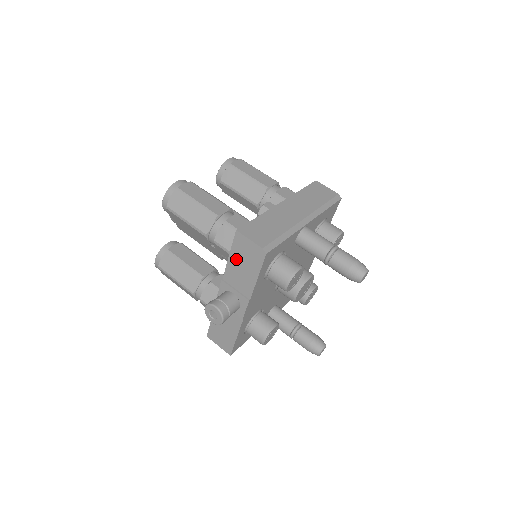
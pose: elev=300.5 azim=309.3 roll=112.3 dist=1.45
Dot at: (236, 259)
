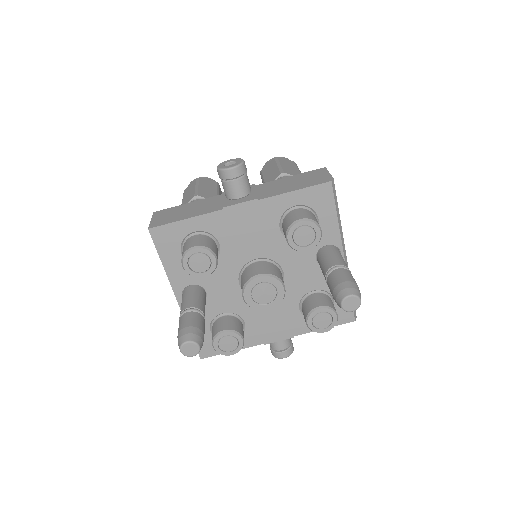
Dot at: (294, 179)
